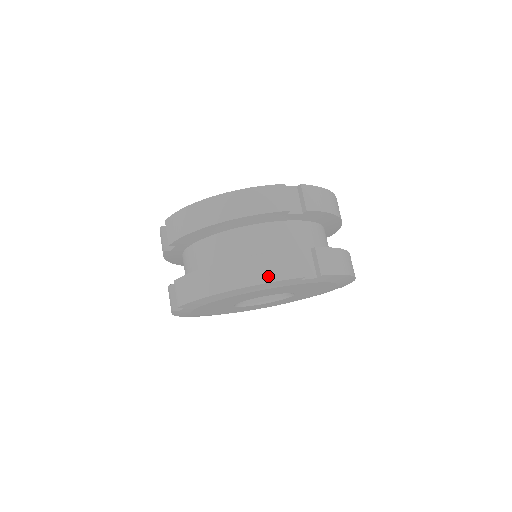
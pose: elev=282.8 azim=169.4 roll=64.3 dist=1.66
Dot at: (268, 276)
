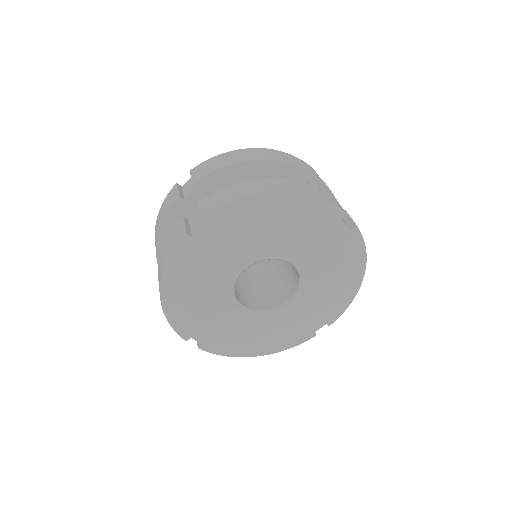
Dot at: (318, 195)
